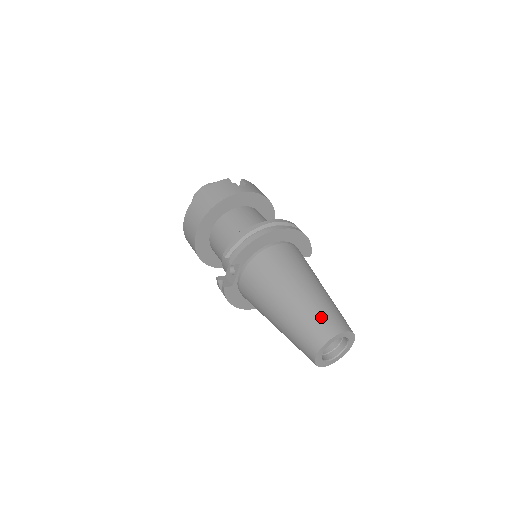
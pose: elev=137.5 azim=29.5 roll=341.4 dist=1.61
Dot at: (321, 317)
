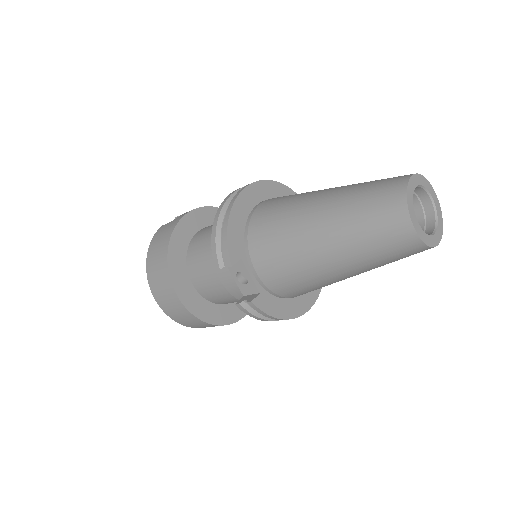
Dot at: (371, 193)
